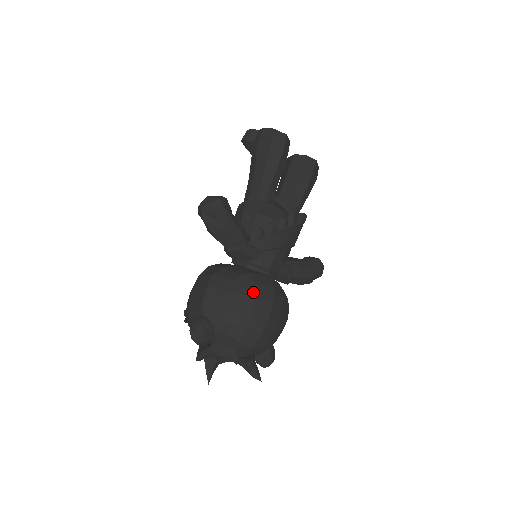
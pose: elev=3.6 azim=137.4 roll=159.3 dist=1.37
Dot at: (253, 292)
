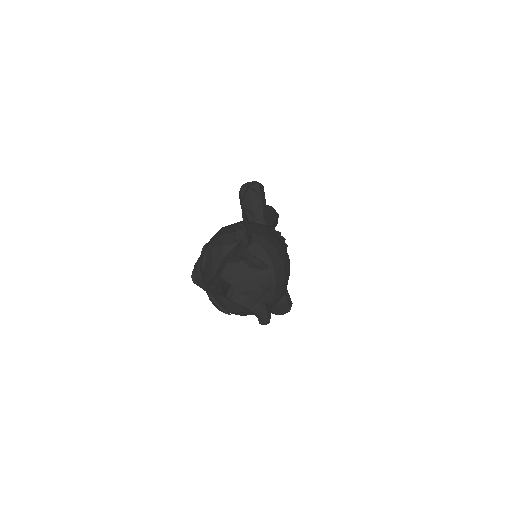
Dot at: (279, 239)
